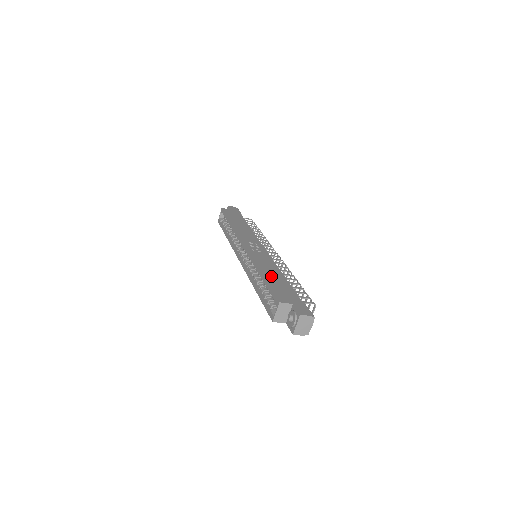
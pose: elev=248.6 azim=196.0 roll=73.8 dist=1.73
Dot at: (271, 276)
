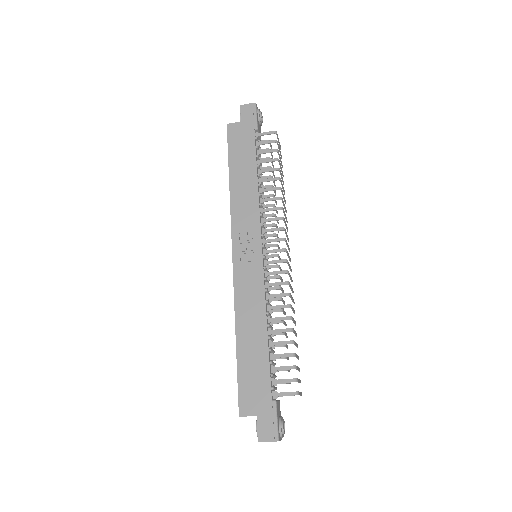
Dot at: (247, 345)
